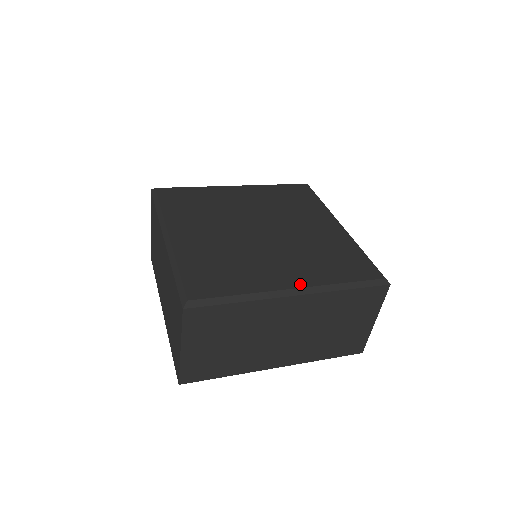
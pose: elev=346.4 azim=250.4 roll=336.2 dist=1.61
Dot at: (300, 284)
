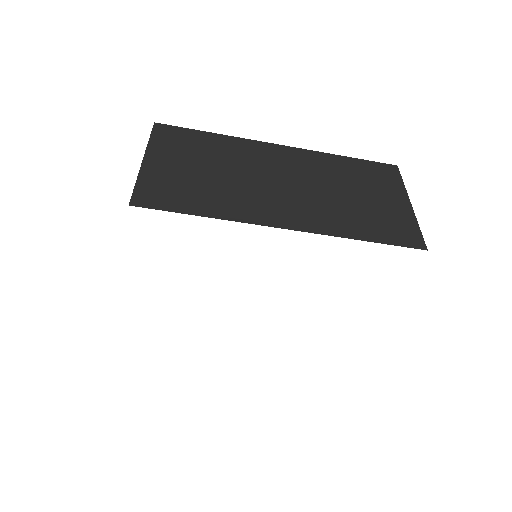
Dot at: occluded
